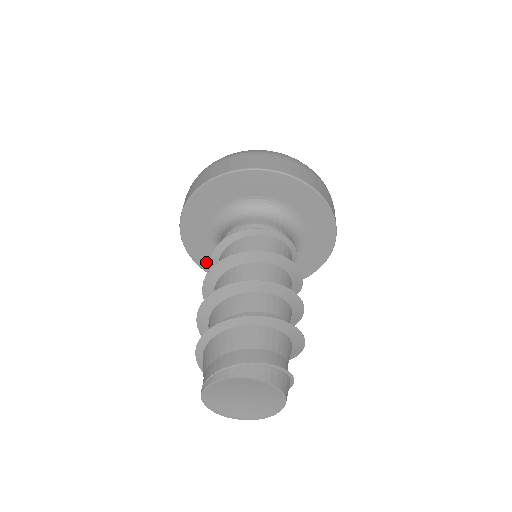
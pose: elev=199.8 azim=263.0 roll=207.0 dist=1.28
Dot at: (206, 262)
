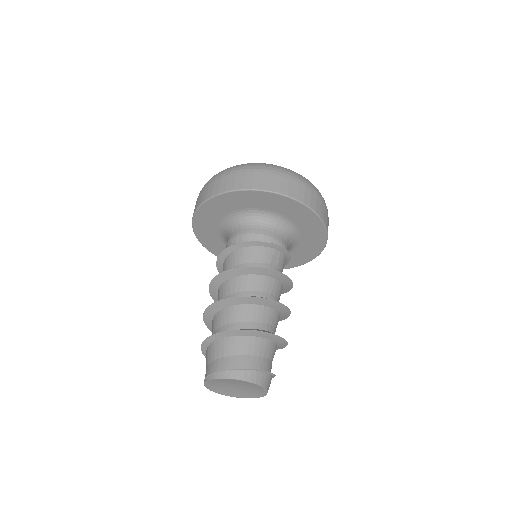
Dot at: (215, 249)
